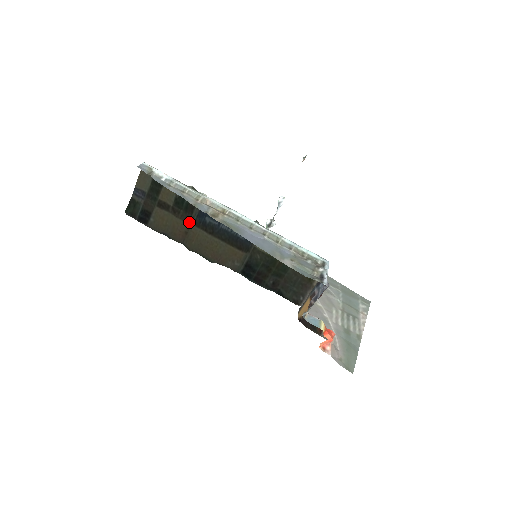
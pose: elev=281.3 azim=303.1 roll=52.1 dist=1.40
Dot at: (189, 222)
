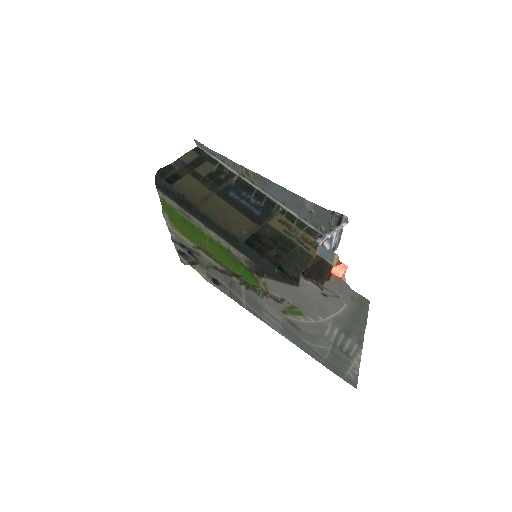
Dot at: (213, 191)
